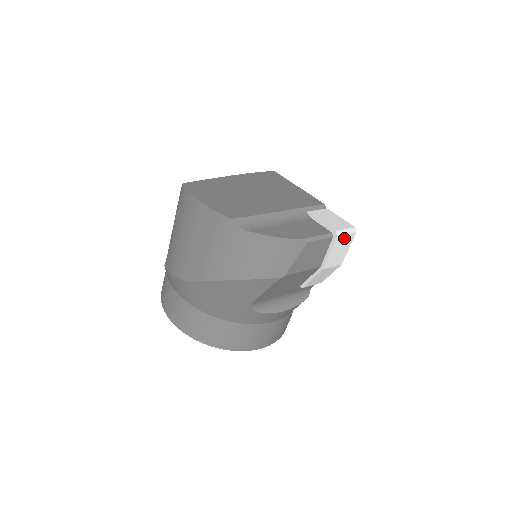
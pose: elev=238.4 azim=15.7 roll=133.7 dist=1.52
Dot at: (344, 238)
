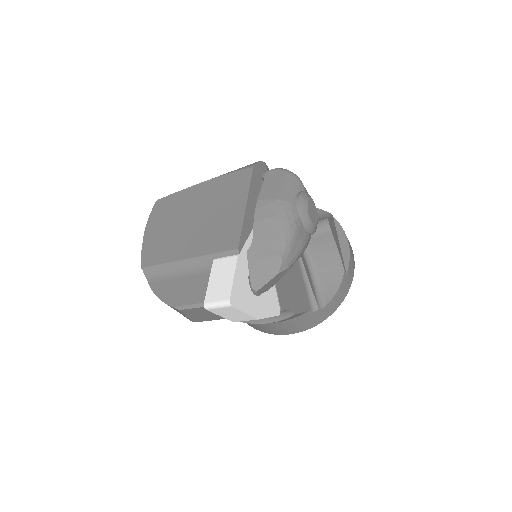
Dot at: (221, 309)
